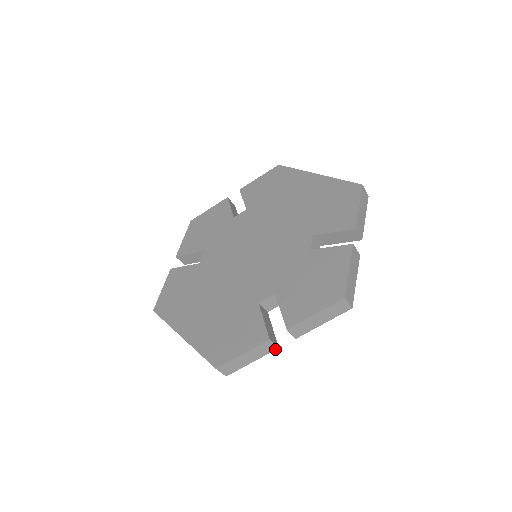
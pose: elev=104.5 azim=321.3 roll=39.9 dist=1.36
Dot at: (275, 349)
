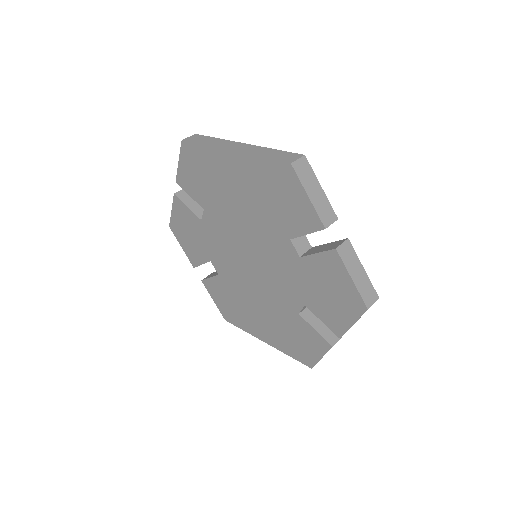
Dot at: occluded
